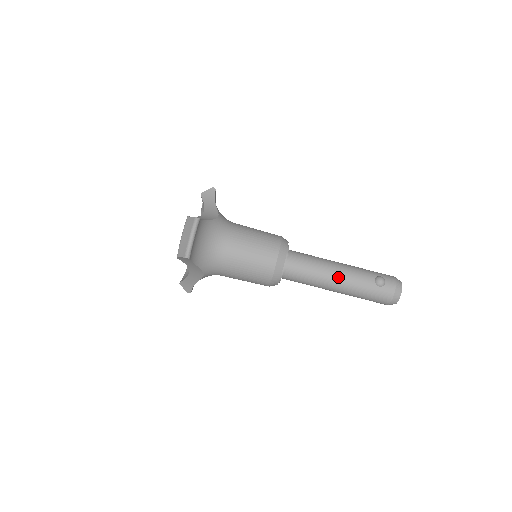
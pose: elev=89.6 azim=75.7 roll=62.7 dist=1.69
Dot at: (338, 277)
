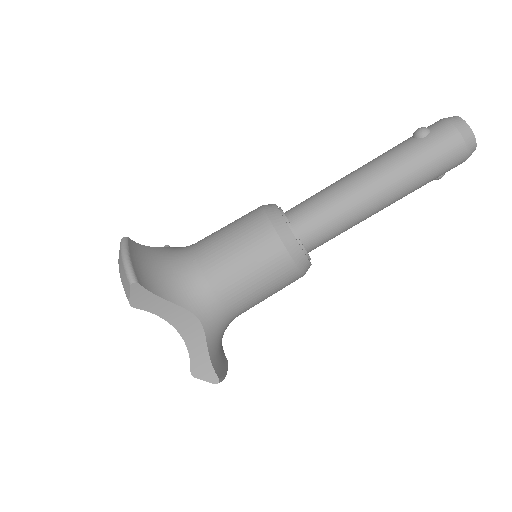
Dot at: (365, 174)
